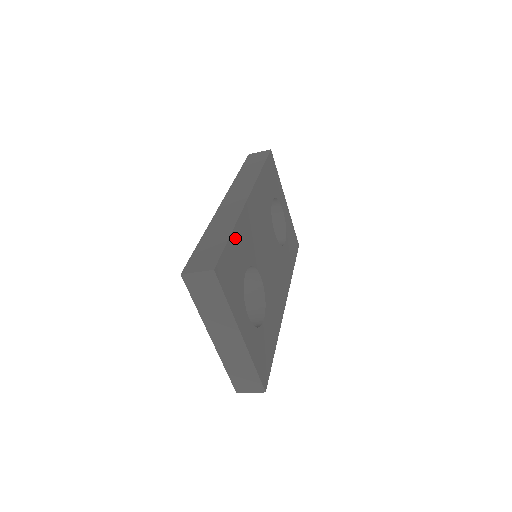
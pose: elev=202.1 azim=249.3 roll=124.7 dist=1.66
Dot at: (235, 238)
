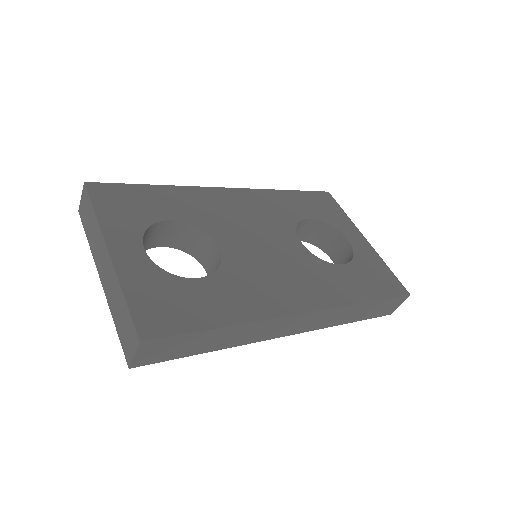
Dot at: (161, 191)
